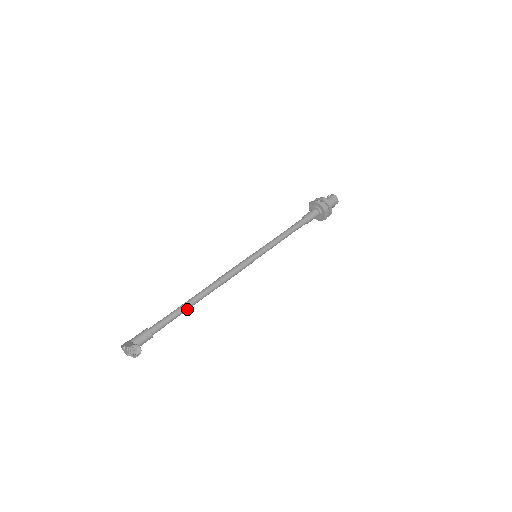
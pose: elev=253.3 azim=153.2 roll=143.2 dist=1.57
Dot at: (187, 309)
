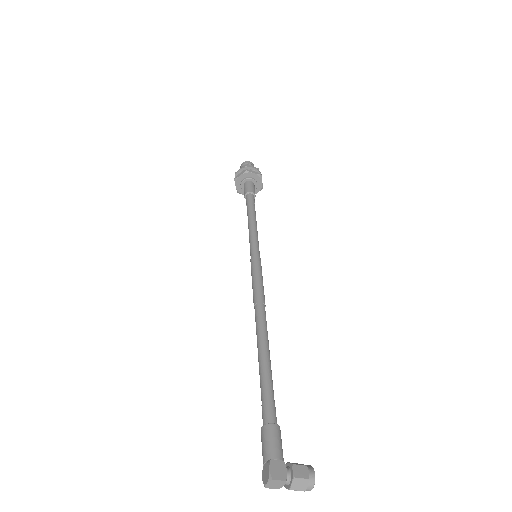
Dot at: occluded
